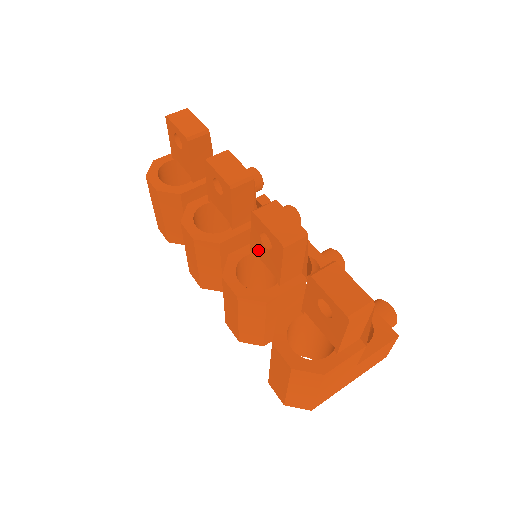
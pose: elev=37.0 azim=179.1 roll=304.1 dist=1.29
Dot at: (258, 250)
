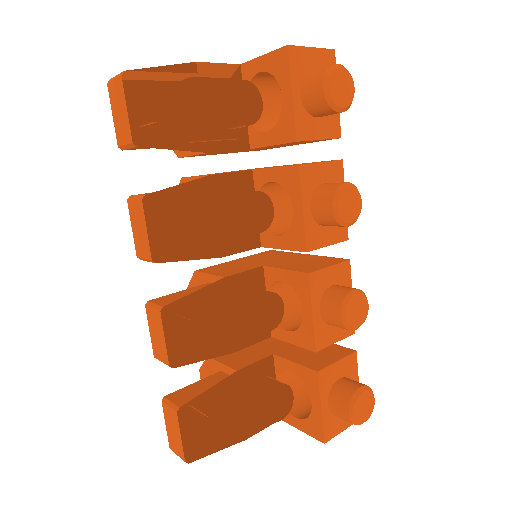
Dot at: (195, 302)
